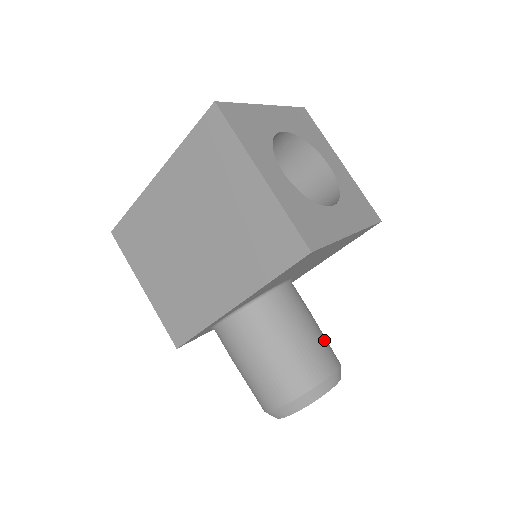
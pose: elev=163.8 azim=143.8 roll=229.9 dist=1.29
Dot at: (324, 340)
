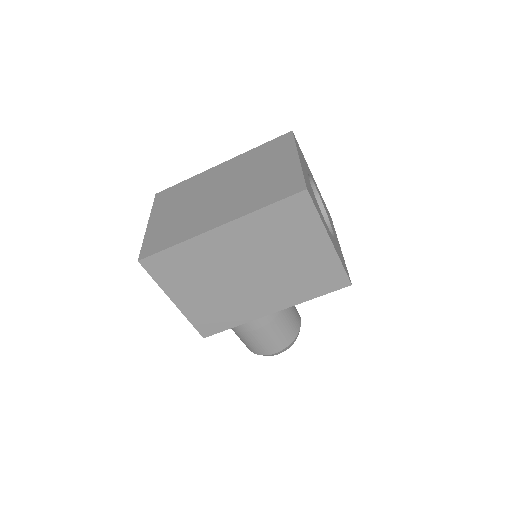
Dot at: occluded
